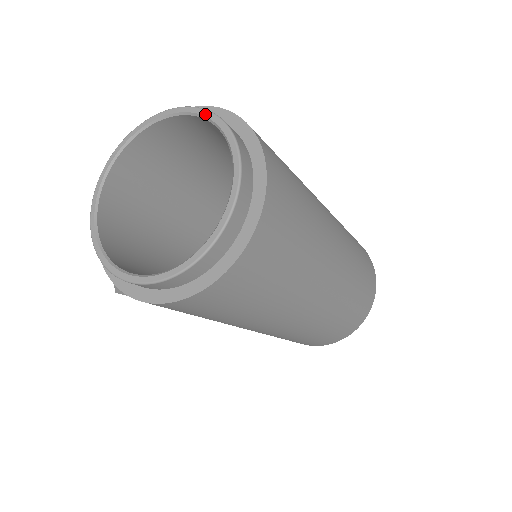
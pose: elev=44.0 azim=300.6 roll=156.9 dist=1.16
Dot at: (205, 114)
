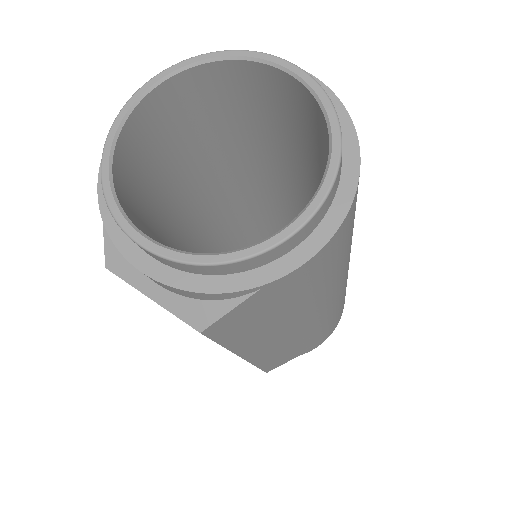
Dot at: (207, 57)
